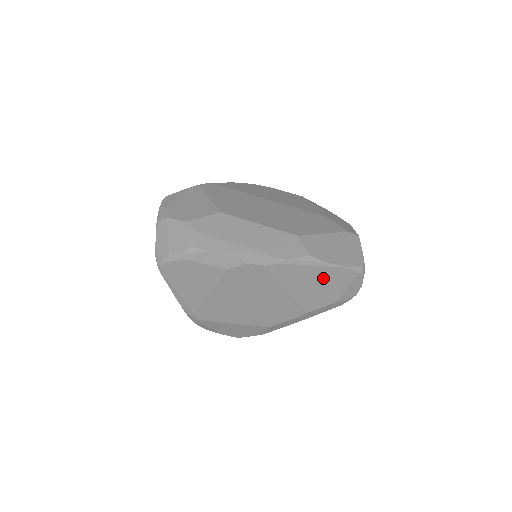
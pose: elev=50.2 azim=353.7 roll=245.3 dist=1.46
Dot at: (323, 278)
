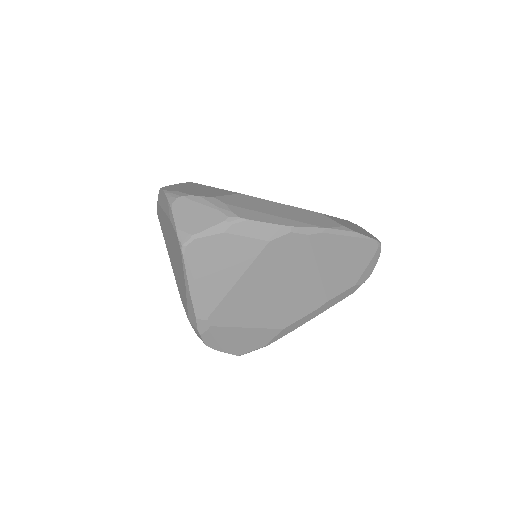
Dot at: (351, 253)
